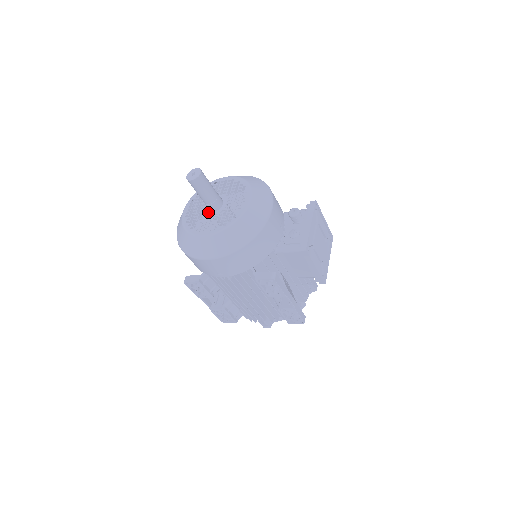
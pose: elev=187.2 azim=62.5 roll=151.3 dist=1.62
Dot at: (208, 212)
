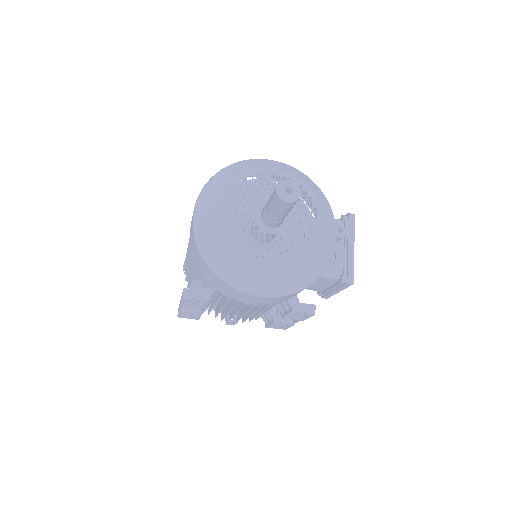
Dot at: (263, 227)
